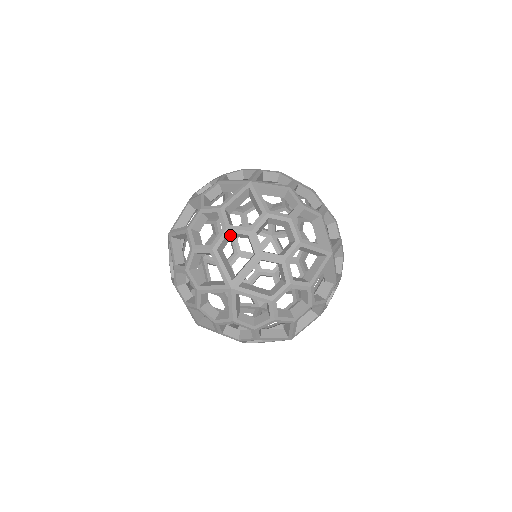
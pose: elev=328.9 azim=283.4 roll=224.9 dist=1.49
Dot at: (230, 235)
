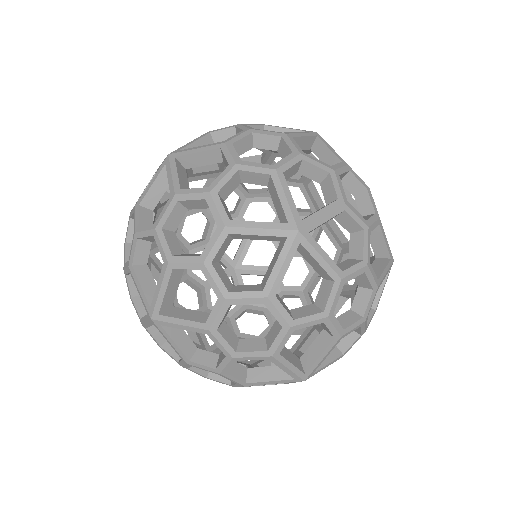
Dot at: occluded
